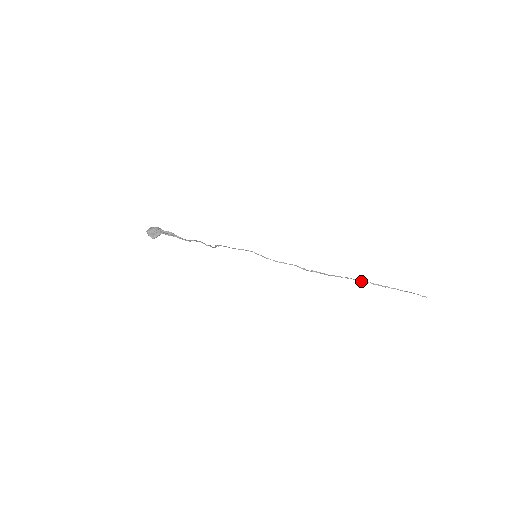
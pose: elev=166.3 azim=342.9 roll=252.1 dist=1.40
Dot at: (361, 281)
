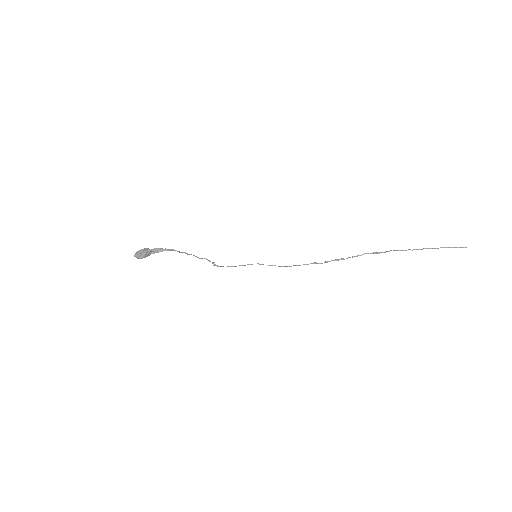
Dot at: (382, 252)
